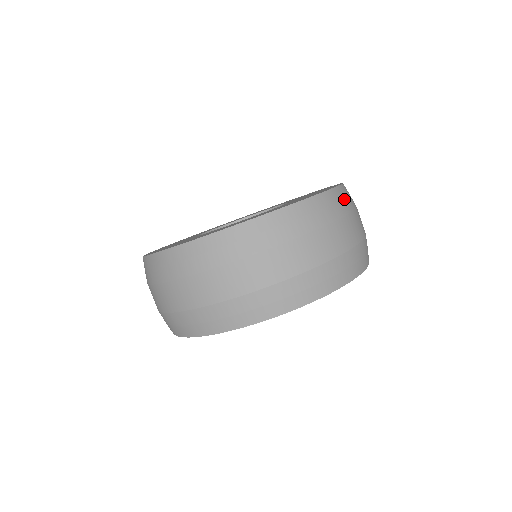
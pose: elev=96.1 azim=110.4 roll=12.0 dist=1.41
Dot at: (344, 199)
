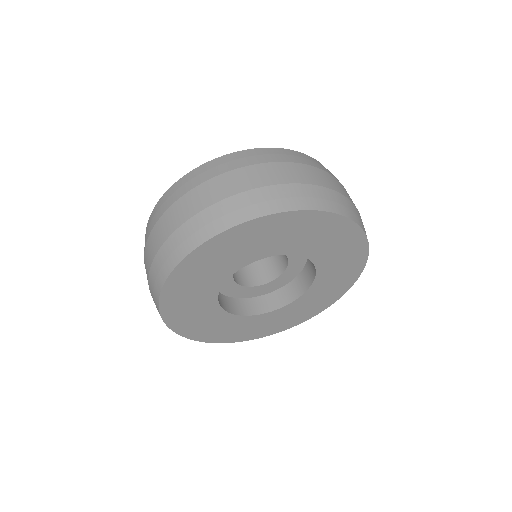
Dot at: occluded
